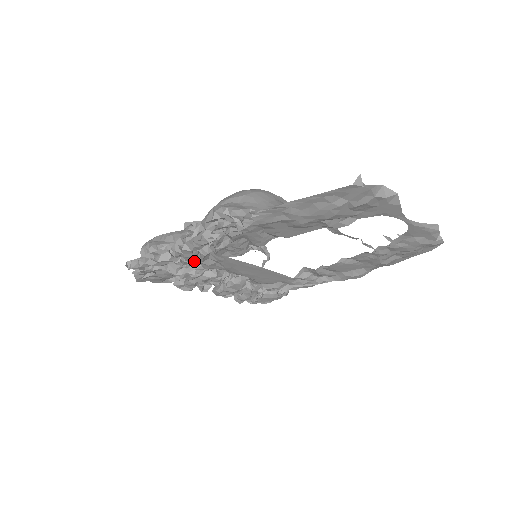
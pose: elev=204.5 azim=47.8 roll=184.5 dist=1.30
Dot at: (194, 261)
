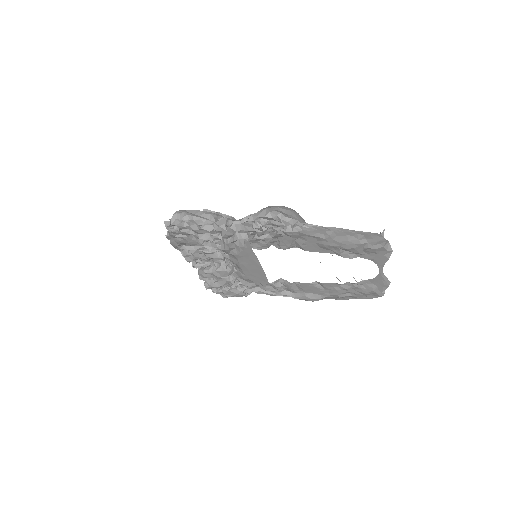
Dot at: (220, 240)
